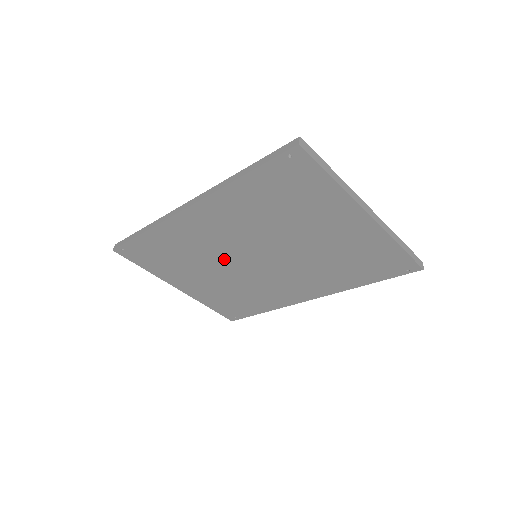
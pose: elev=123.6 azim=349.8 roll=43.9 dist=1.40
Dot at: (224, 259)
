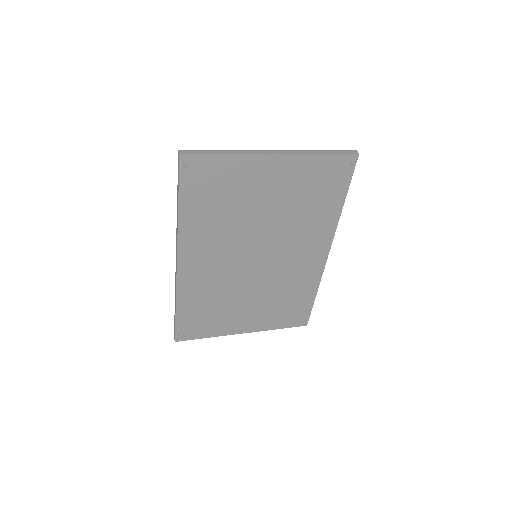
Dot at: (240, 278)
